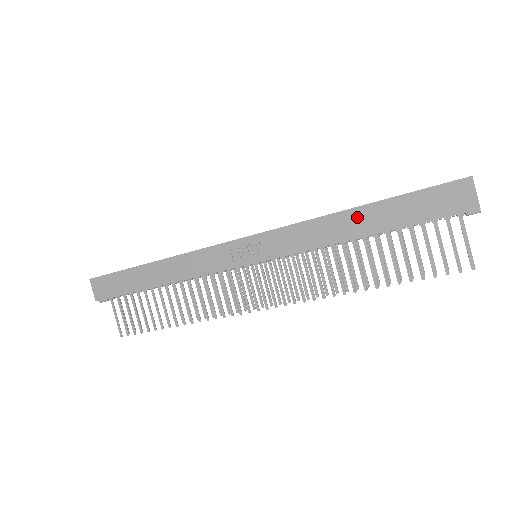
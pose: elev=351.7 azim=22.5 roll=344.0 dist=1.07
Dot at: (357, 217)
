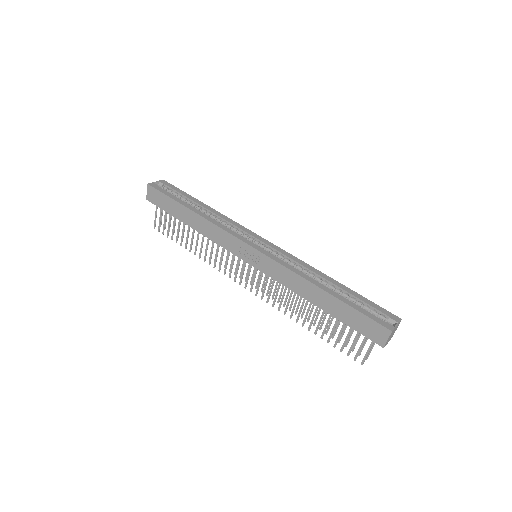
Dot at: (320, 294)
